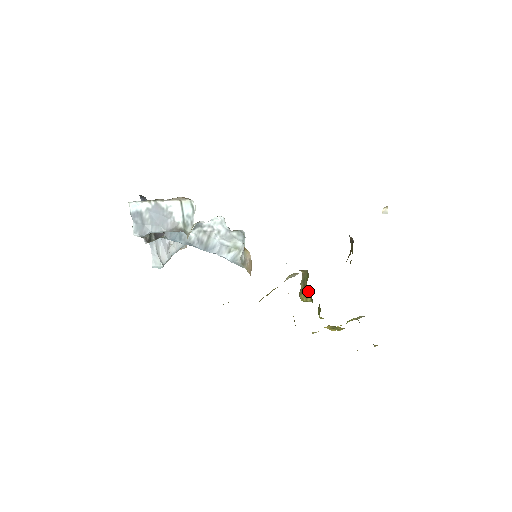
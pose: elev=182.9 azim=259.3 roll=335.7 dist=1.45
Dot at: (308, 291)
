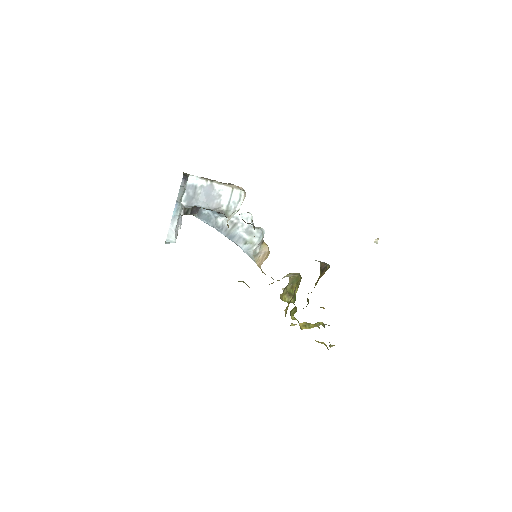
Dot at: (296, 291)
